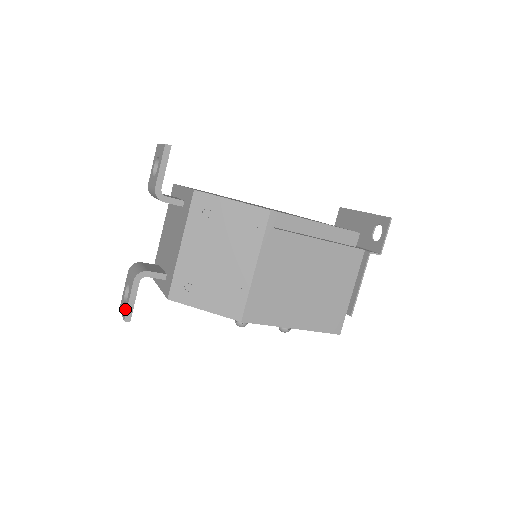
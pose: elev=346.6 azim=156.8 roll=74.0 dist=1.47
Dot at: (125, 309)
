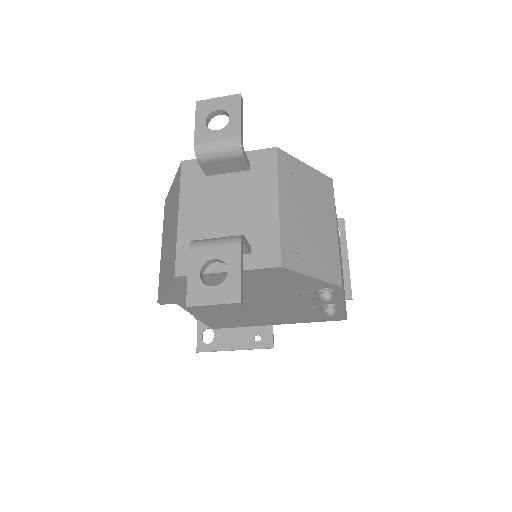
Dot at: (231, 288)
